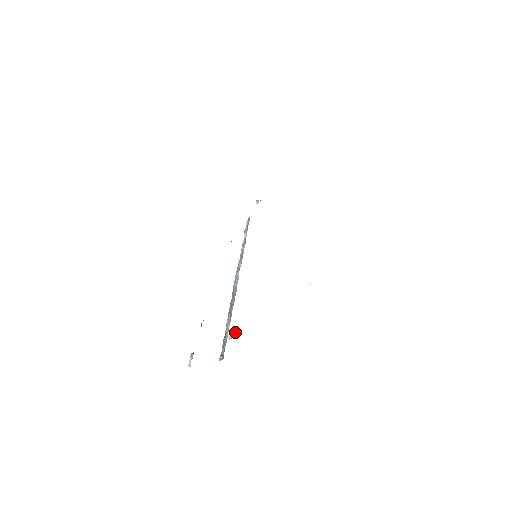
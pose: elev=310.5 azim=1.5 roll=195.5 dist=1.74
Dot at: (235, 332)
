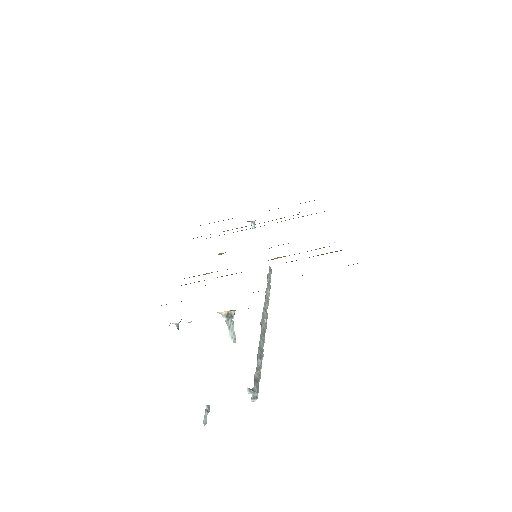
Dot at: (231, 320)
